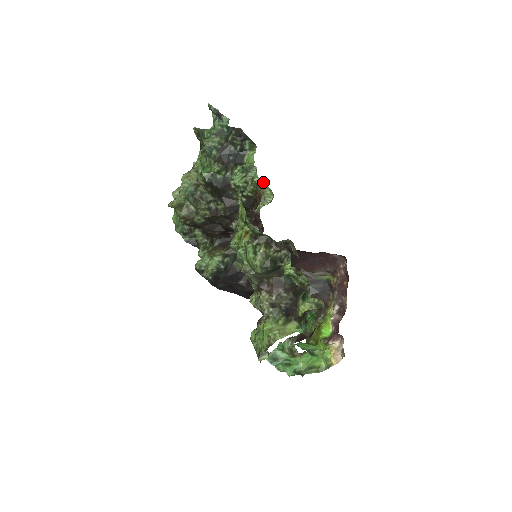
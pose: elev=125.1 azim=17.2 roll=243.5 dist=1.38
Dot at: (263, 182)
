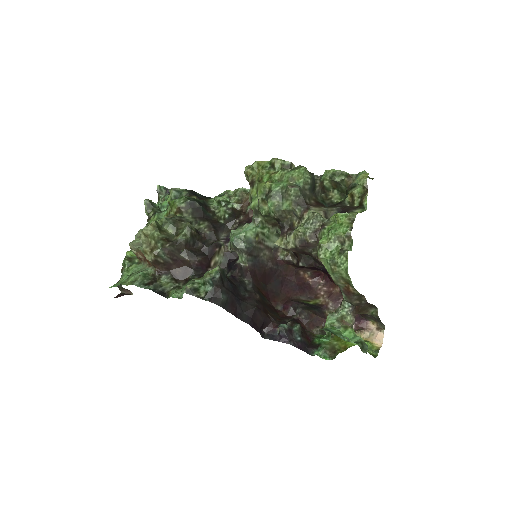
Dot at: (247, 190)
